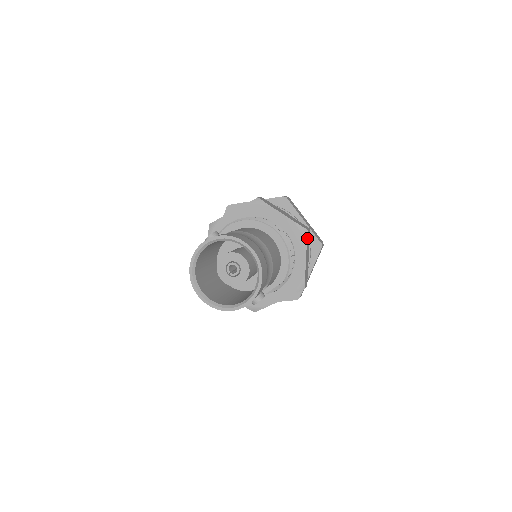
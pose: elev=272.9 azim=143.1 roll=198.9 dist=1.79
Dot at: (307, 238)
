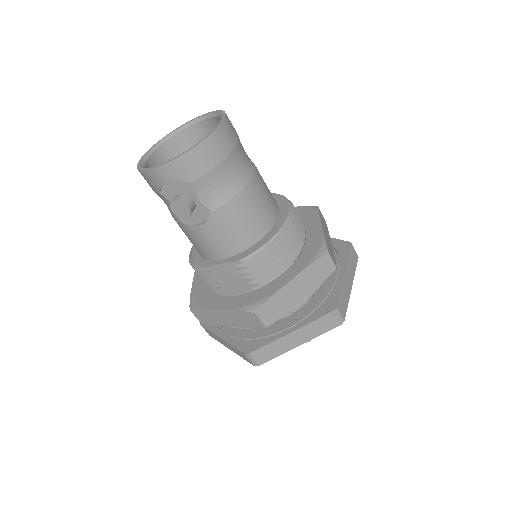
Dot at: (319, 261)
